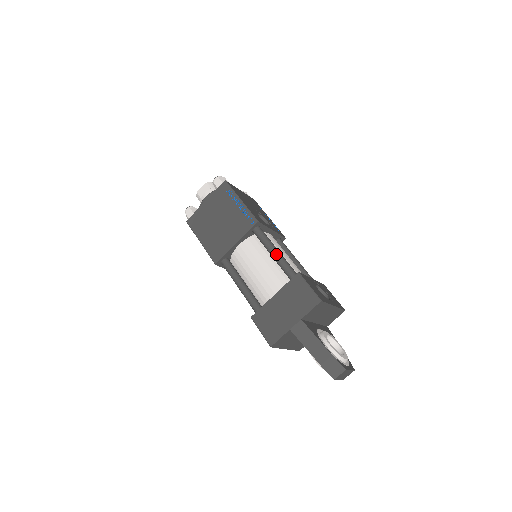
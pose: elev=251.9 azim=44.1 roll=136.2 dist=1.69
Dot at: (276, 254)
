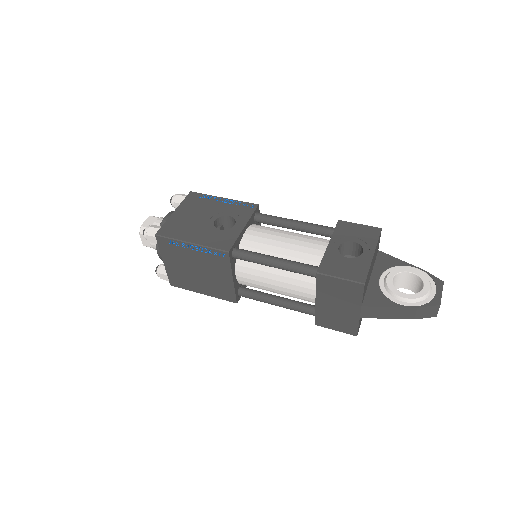
Dot at: (277, 266)
